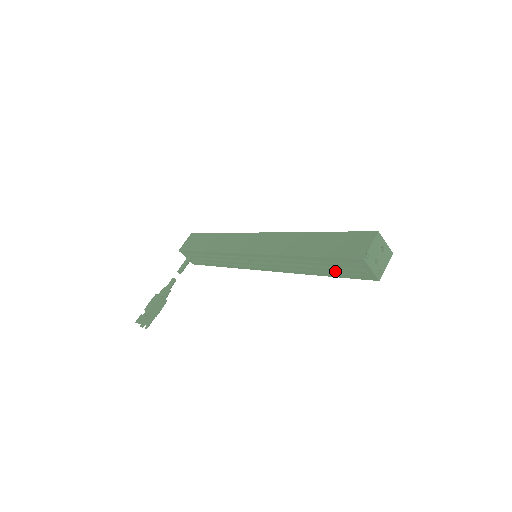
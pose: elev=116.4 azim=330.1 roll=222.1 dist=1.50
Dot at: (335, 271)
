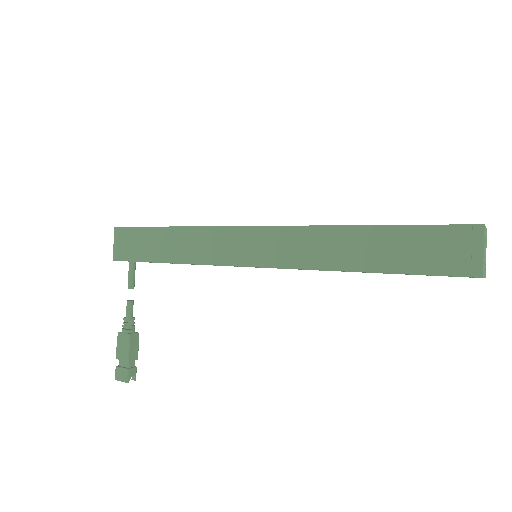
Dot at: occluded
